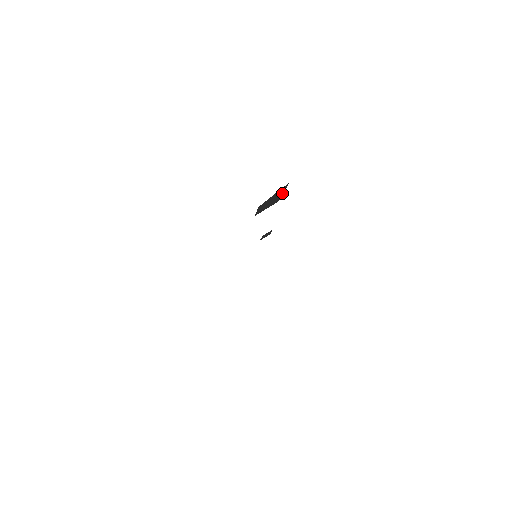
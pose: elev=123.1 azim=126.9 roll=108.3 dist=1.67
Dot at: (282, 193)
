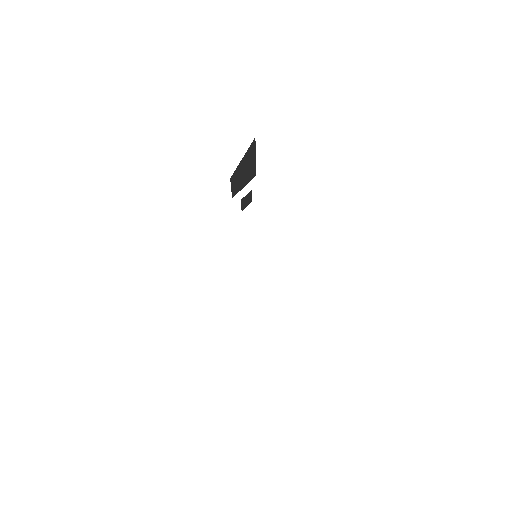
Dot at: (254, 159)
